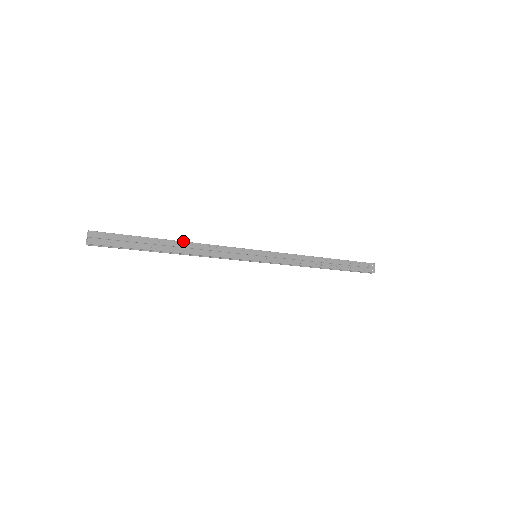
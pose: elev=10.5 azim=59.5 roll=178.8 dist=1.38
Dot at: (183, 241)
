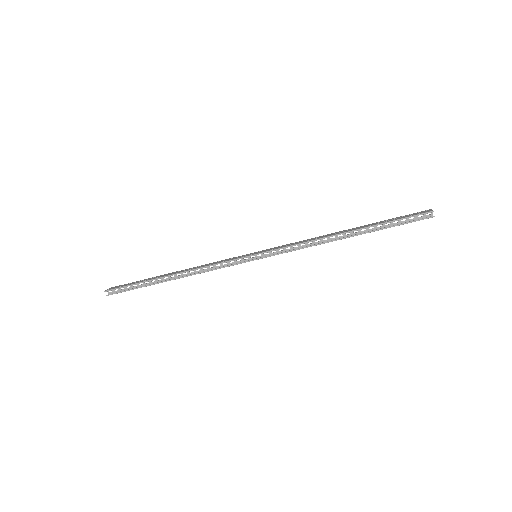
Dot at: (182, 270)
